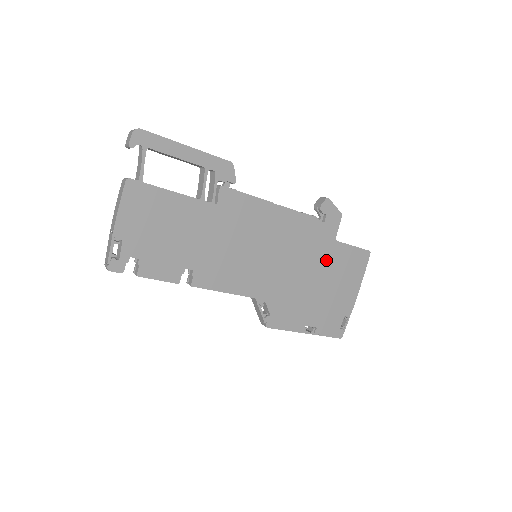
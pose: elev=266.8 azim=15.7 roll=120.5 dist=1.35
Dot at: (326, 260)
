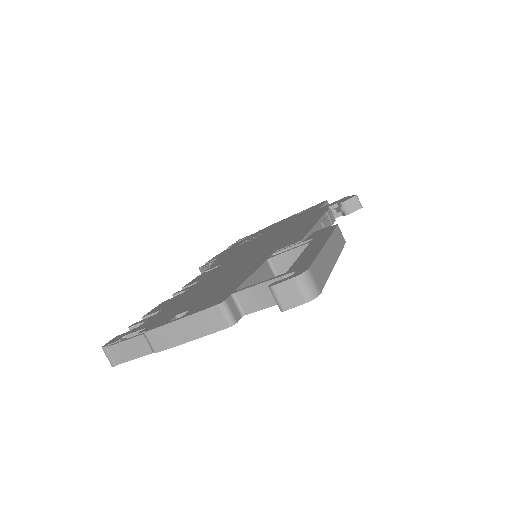
Dot at: occluded
